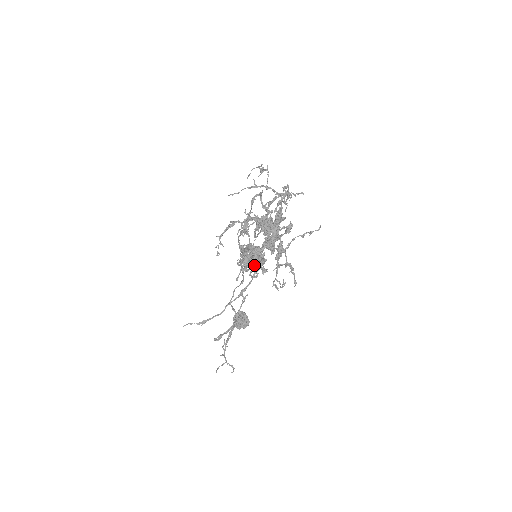
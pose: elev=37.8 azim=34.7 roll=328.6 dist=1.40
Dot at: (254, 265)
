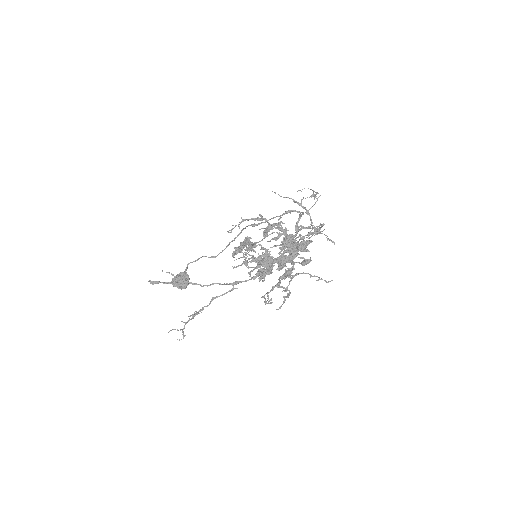
Dot at: (262, 271)
